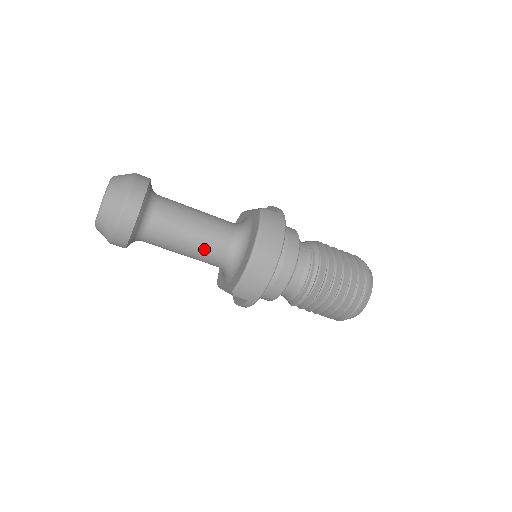
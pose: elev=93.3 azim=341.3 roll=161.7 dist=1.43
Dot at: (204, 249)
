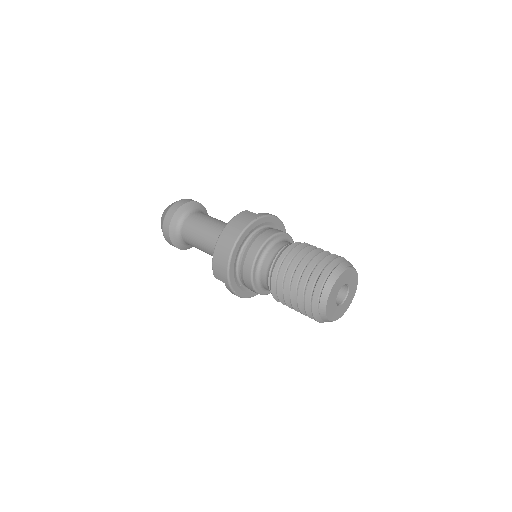
Dot at: (210, 245)
